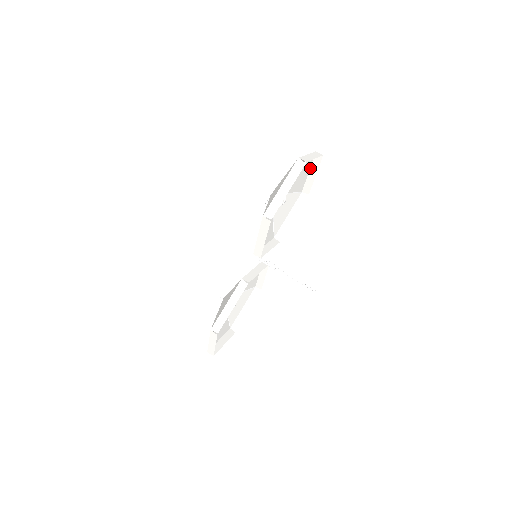
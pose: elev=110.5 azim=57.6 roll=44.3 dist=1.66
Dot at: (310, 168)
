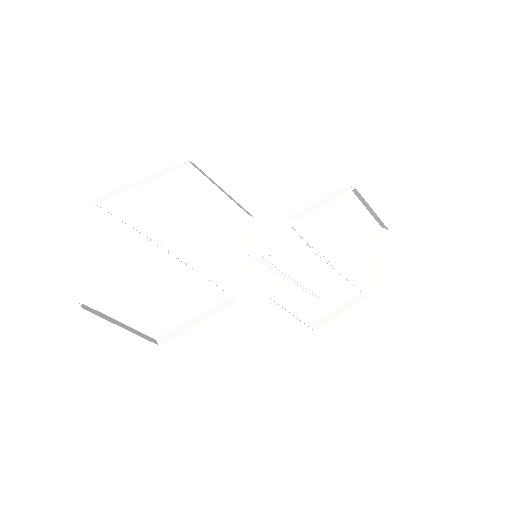
Dot at: (341, 305)
